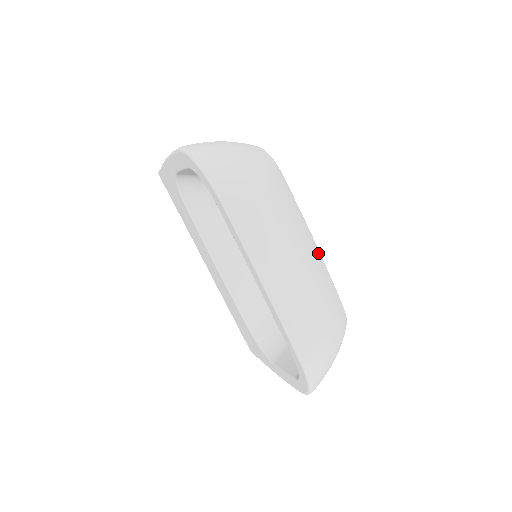
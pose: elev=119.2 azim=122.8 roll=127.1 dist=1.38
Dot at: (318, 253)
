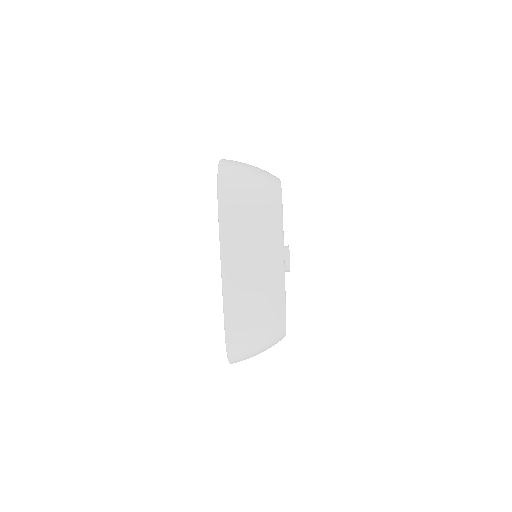
Dot at: (282, 272)
